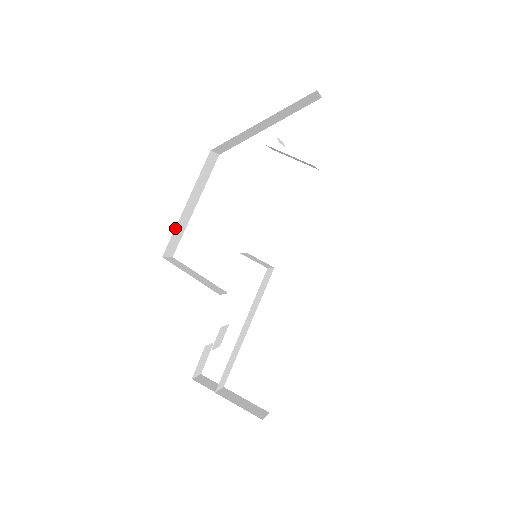
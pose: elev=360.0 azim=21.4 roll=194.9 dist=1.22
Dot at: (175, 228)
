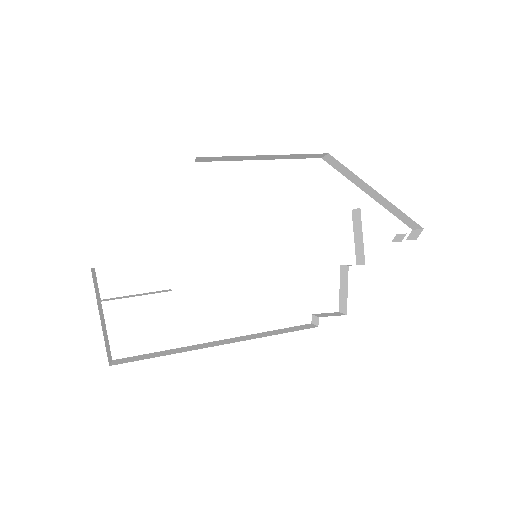
Dot at: (235, 156)
